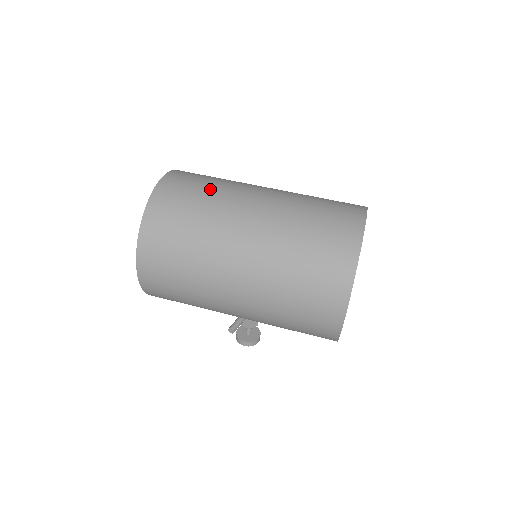
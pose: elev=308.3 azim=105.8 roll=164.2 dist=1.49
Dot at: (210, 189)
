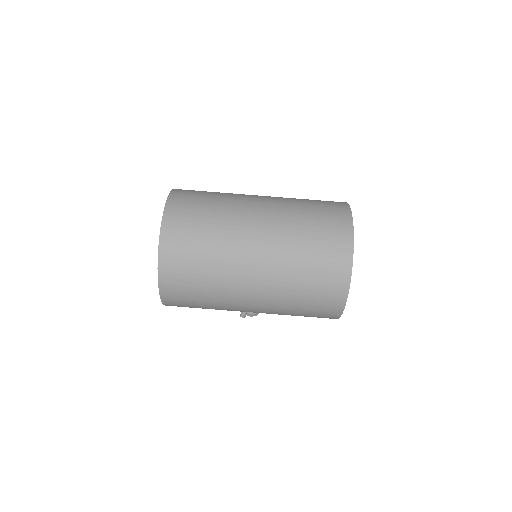
Dot at: (212, 218)
